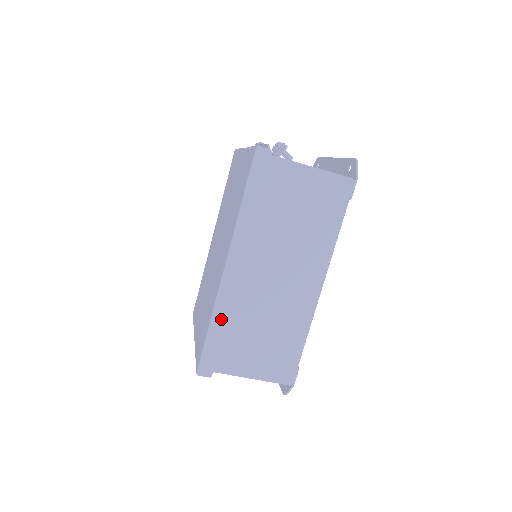
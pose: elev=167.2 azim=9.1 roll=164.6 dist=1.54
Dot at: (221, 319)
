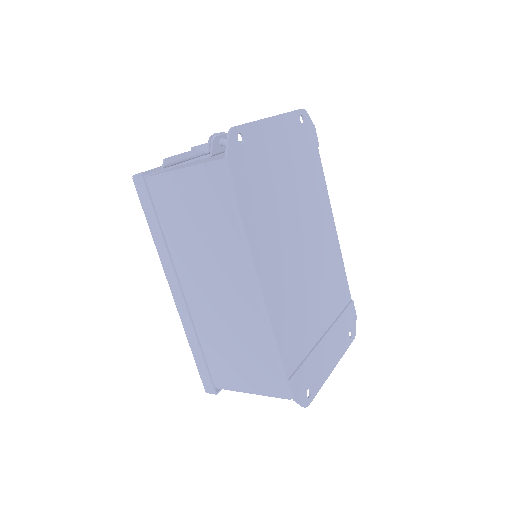
Dot at: (194, 341)
